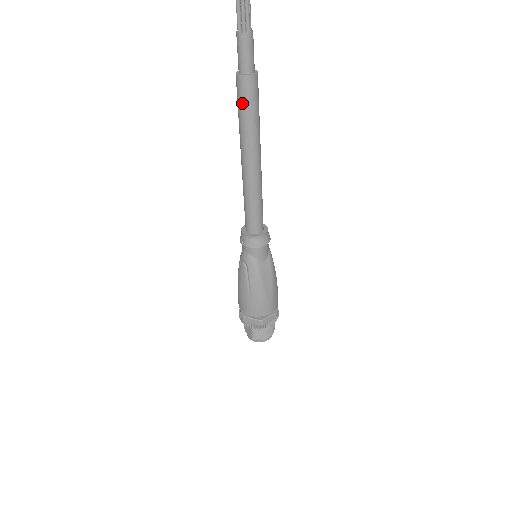
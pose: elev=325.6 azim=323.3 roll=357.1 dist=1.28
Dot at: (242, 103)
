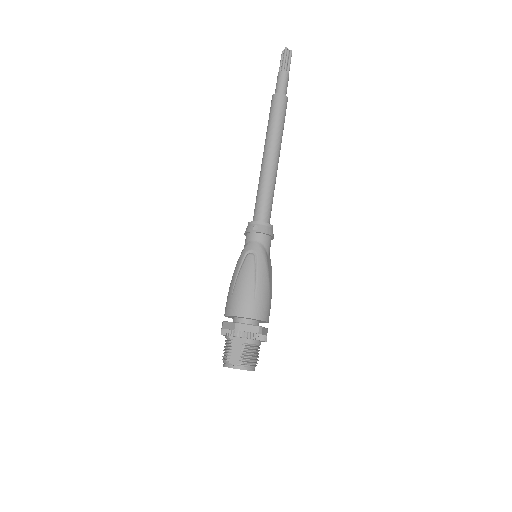
Dot at: (278, 111)
